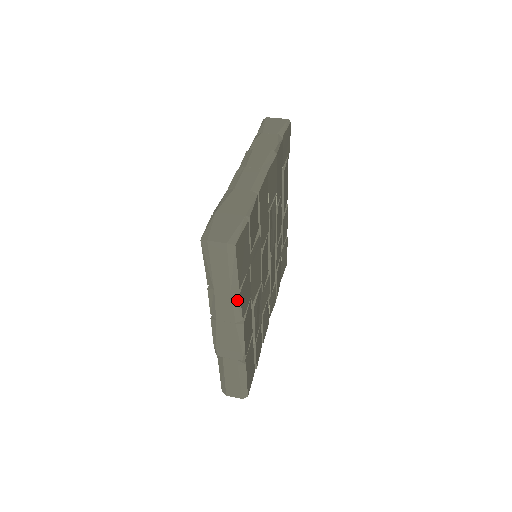
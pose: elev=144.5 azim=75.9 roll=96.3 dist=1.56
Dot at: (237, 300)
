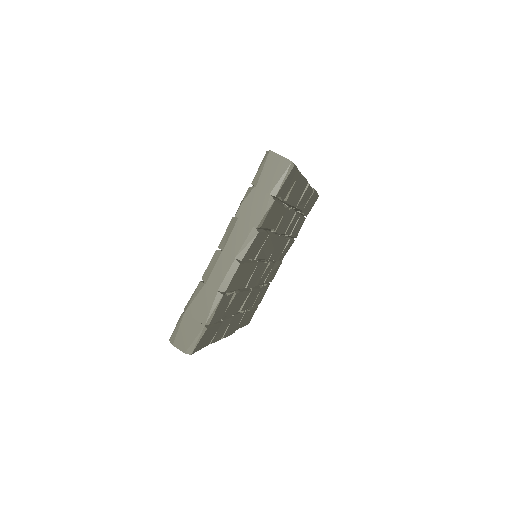
Dot at: occluded
